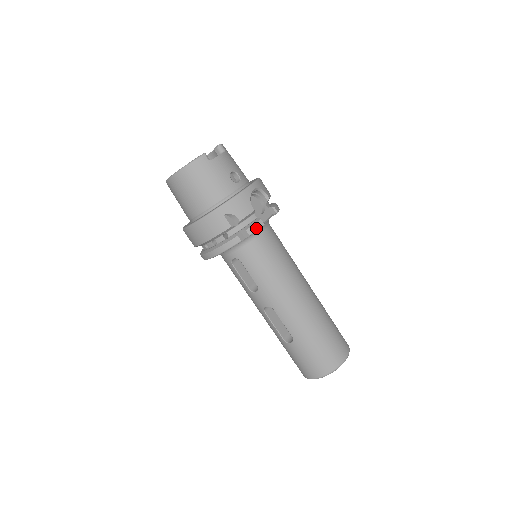
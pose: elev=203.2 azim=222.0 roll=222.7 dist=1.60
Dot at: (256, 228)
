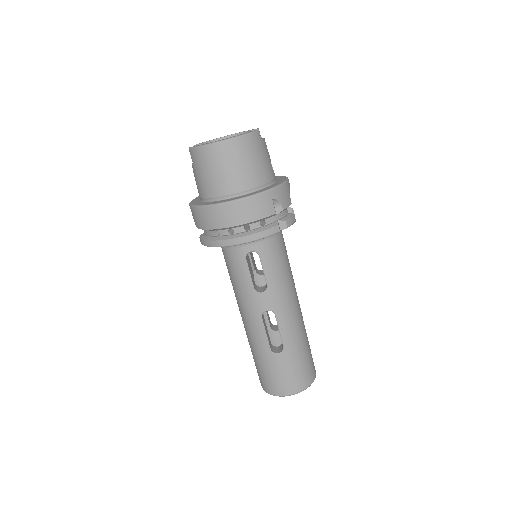
Dot at: (292, 222)
